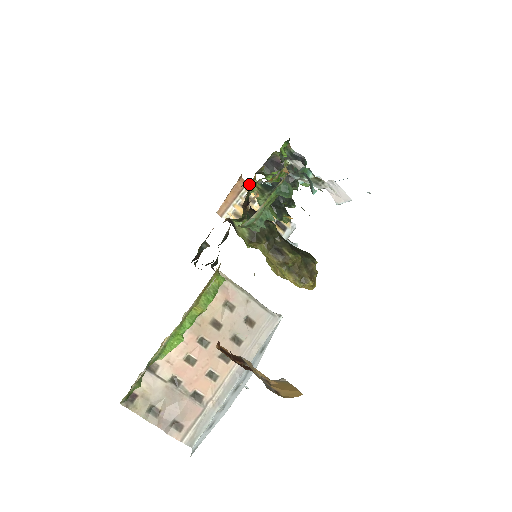
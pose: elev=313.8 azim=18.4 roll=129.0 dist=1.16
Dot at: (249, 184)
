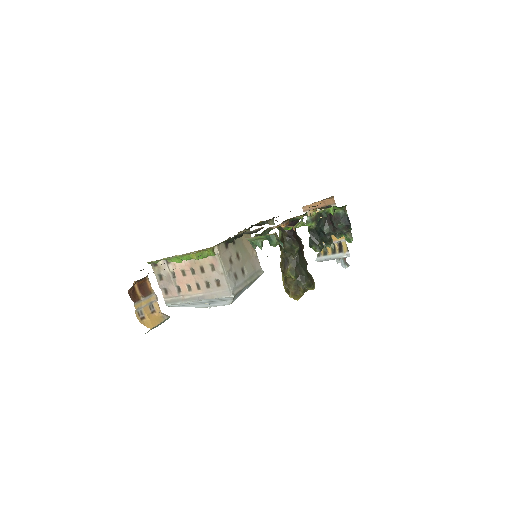
Dot at: (309, 211)
